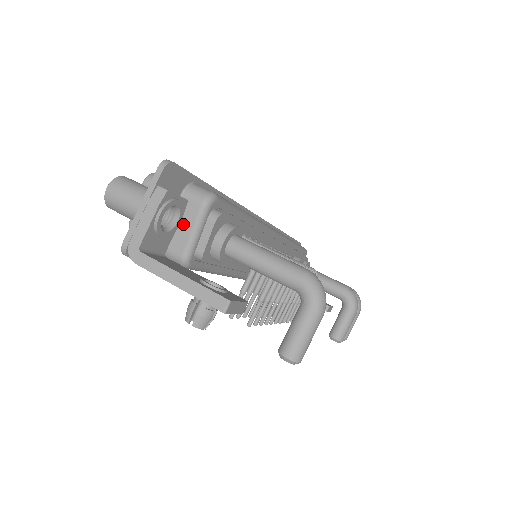
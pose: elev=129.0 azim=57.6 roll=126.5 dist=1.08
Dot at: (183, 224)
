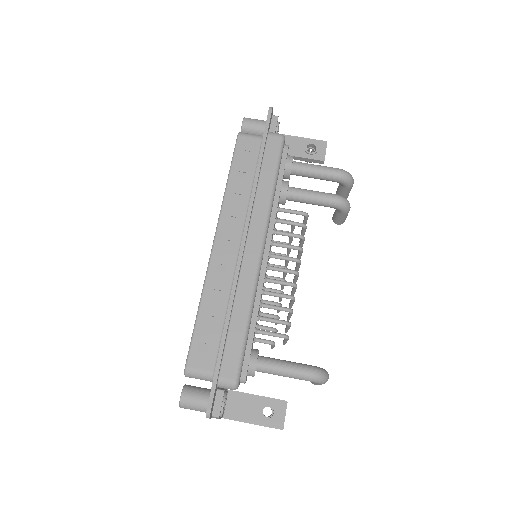
Dot at: occluded
